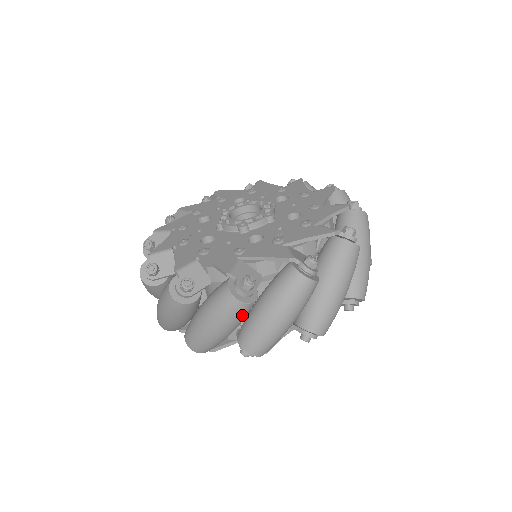
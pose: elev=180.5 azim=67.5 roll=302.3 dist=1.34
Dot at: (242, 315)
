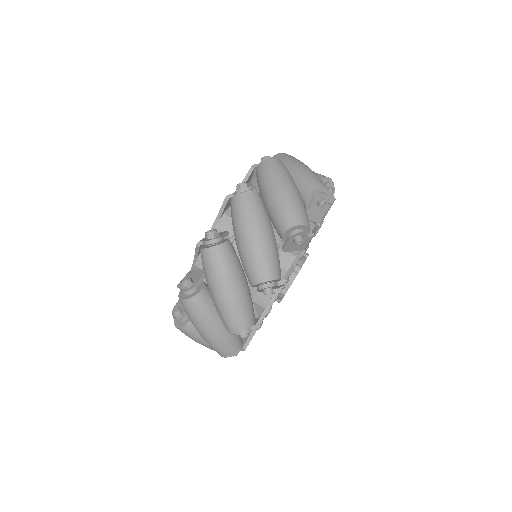
Dot at: (202, 308)
